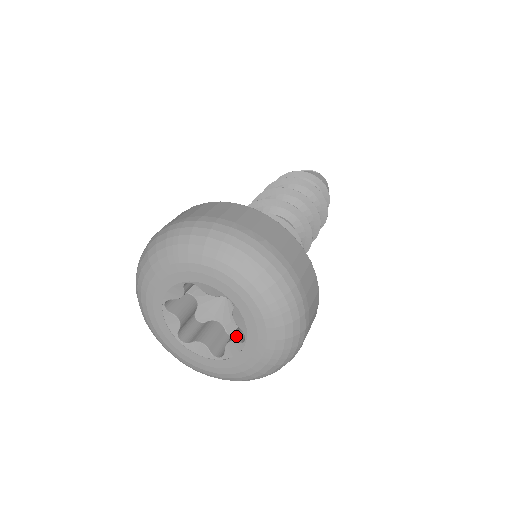
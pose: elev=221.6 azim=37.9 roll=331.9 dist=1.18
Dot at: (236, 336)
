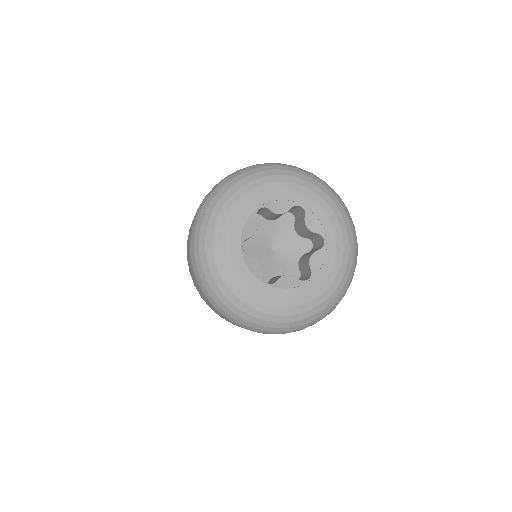
Dot at: (312, 252)
